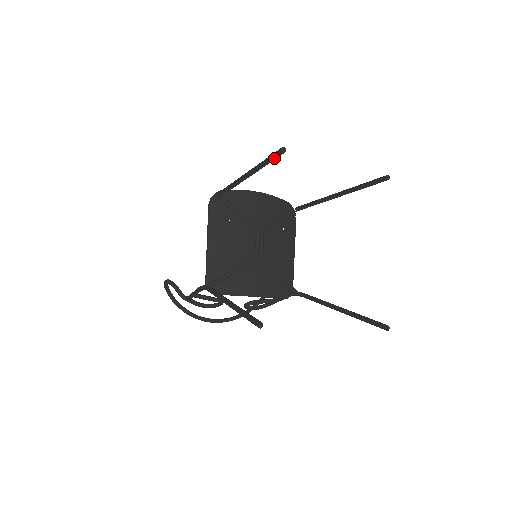
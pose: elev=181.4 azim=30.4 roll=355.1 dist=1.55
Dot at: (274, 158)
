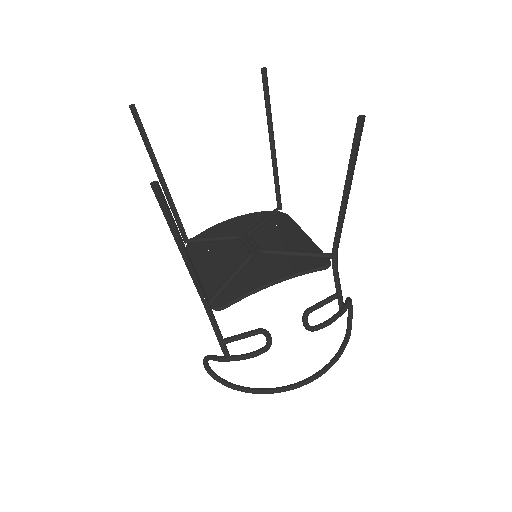
Dot at: (143, 127)
